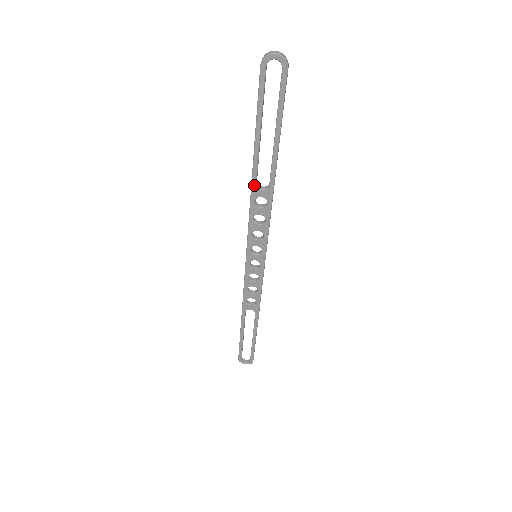
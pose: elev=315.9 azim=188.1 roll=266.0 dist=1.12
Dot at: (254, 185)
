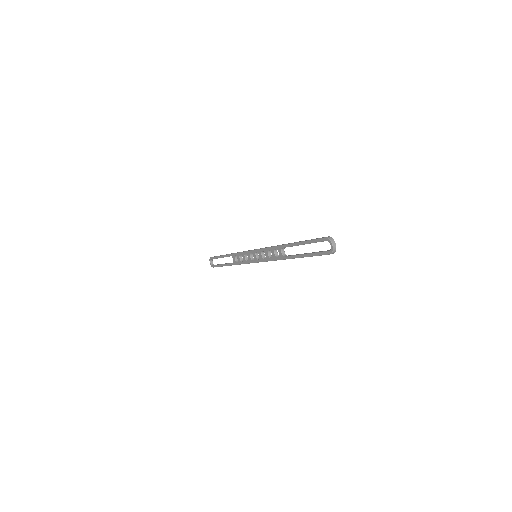
Dot at: (282, 247)
